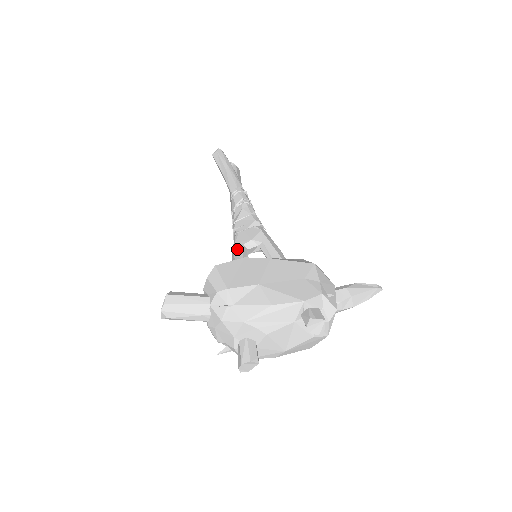
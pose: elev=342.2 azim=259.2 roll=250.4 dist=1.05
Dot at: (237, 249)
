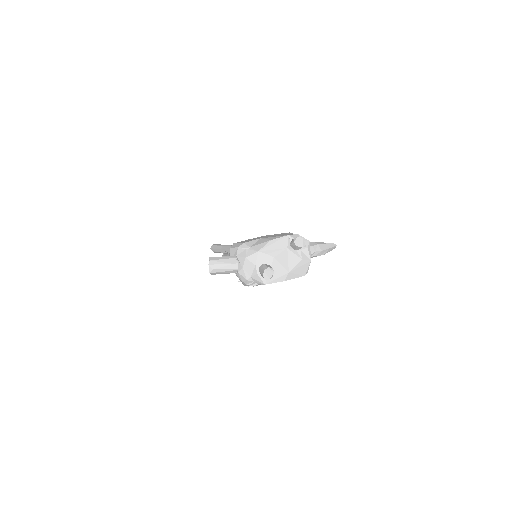
Dot at: occluded
